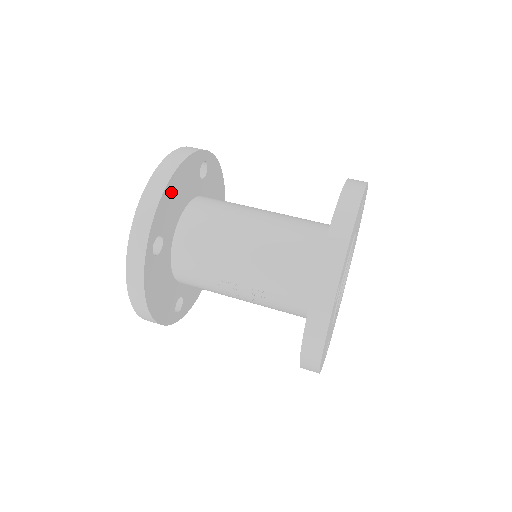
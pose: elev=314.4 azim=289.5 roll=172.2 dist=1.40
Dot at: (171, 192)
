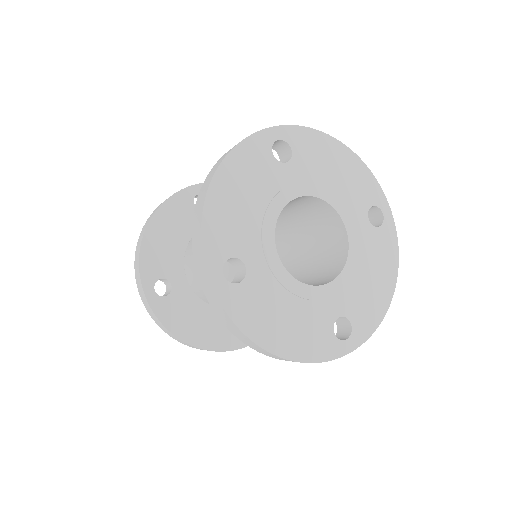
Dot at: occluded
